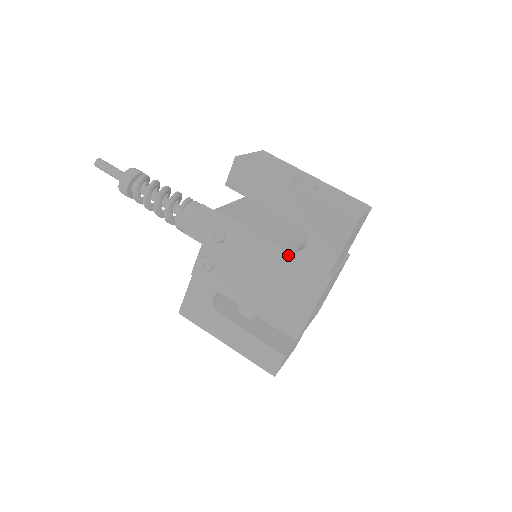
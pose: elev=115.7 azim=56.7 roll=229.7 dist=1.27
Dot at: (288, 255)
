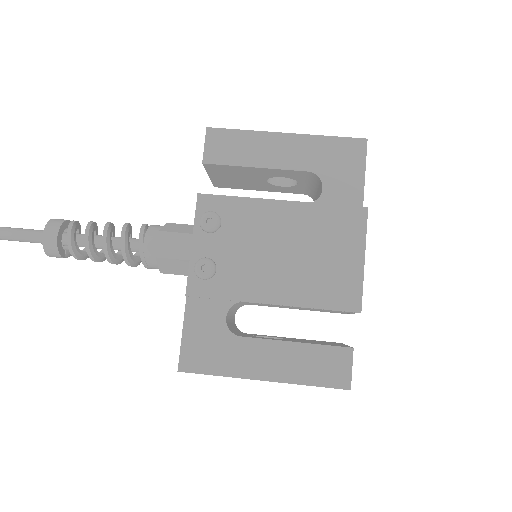
Dot at: (308, 206)
